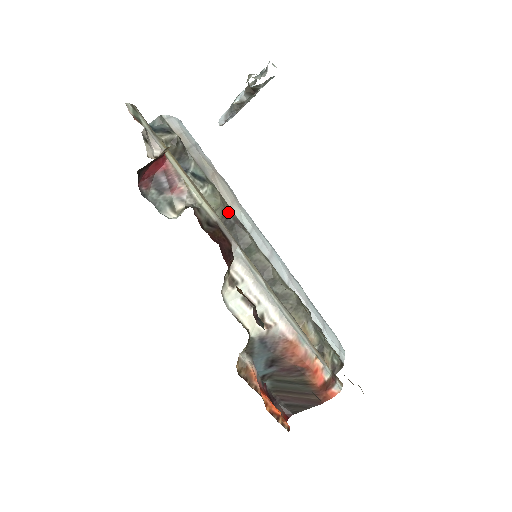
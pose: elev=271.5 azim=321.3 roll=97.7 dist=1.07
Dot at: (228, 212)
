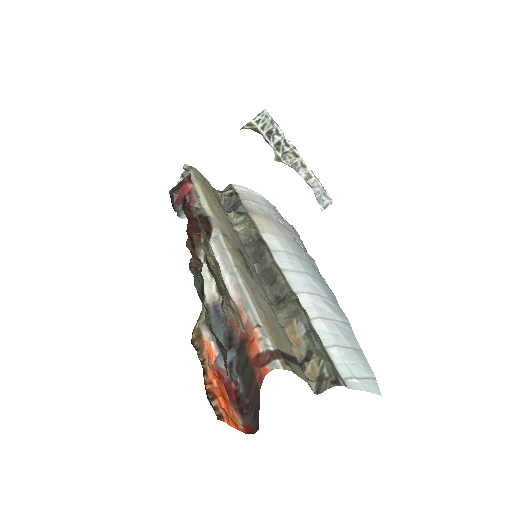
Dot at: (255, 234)
